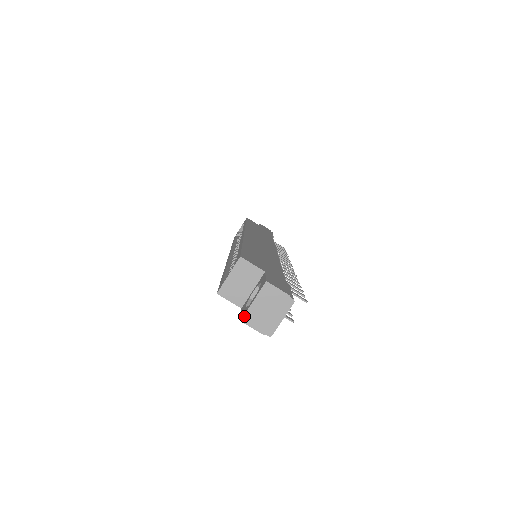
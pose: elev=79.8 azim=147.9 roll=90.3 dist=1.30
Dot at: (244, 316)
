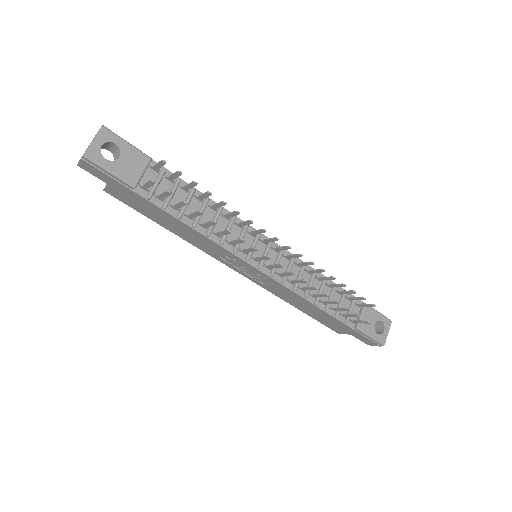
Dot at: occluded
